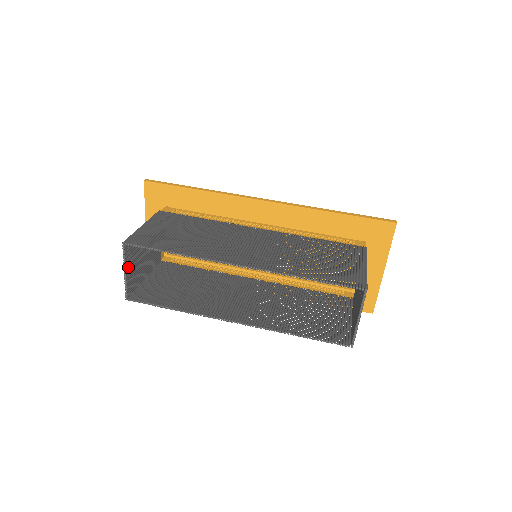
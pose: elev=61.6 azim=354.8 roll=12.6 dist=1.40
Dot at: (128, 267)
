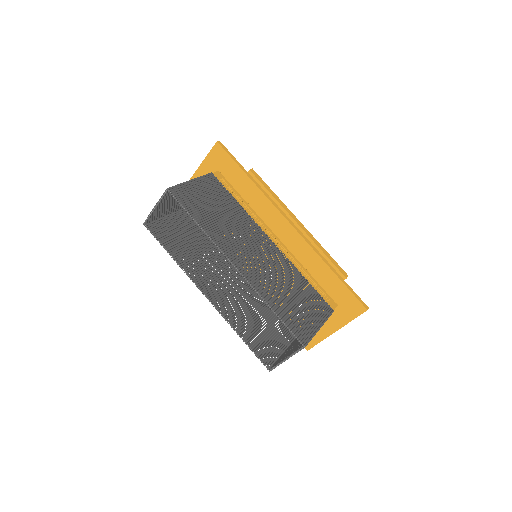
Dot at: (160, 205)
